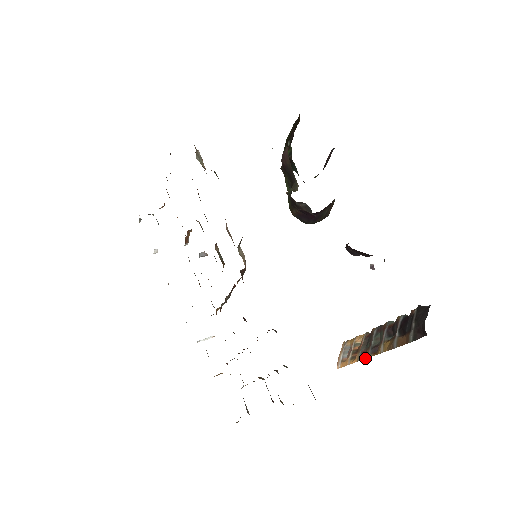
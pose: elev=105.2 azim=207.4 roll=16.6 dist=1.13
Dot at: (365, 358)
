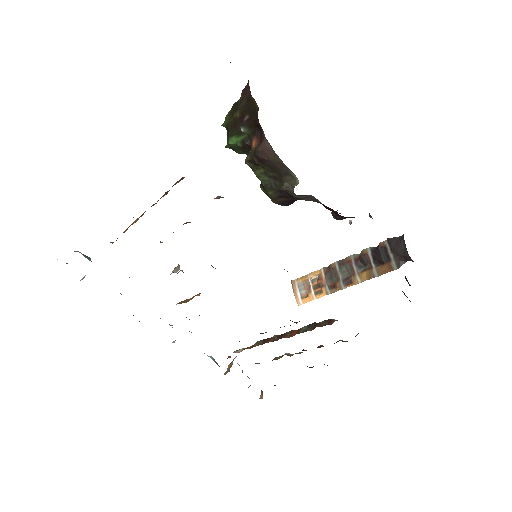
Dot at: (337, 290)
